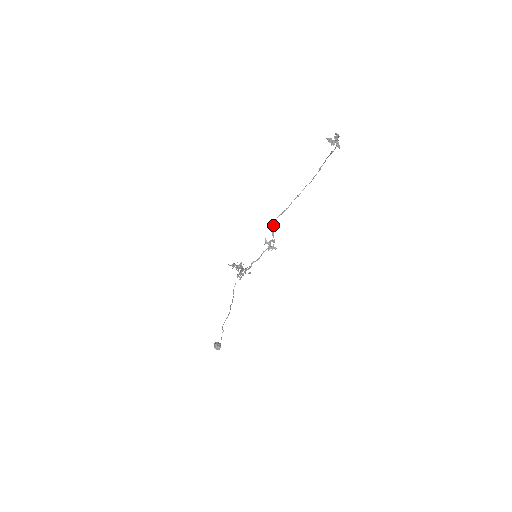
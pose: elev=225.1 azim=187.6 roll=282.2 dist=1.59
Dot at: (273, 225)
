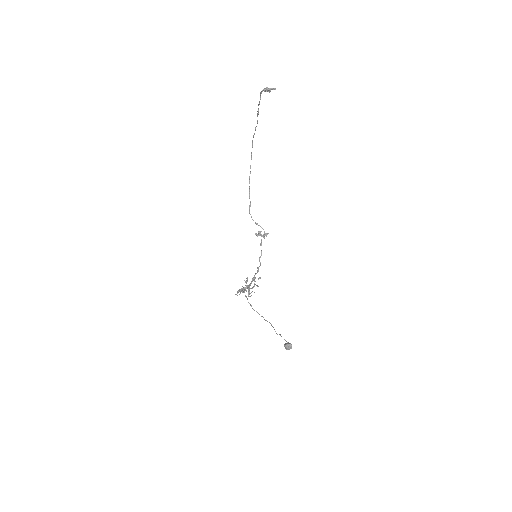
Dot at: occluded
